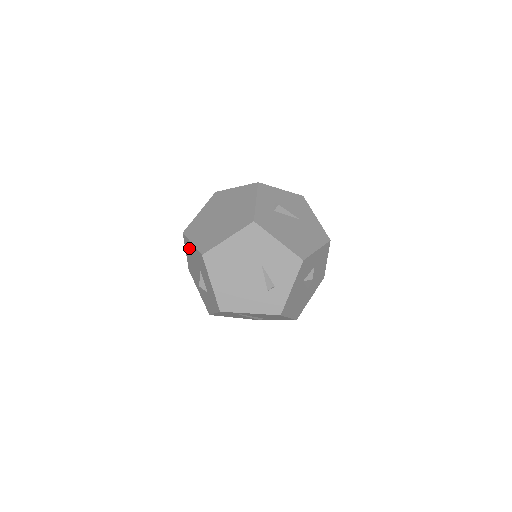
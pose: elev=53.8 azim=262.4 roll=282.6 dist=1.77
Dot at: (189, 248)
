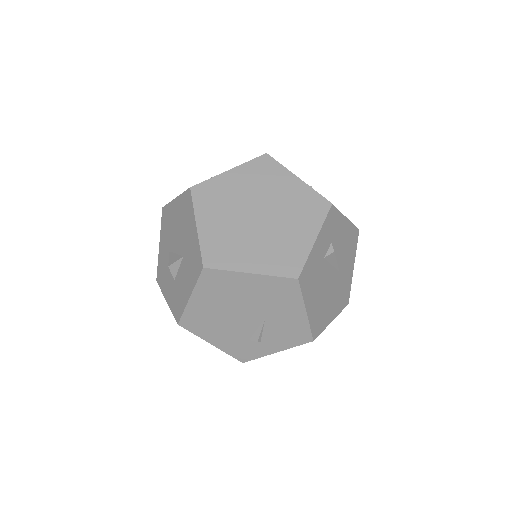
Dot at: (186, 214)
